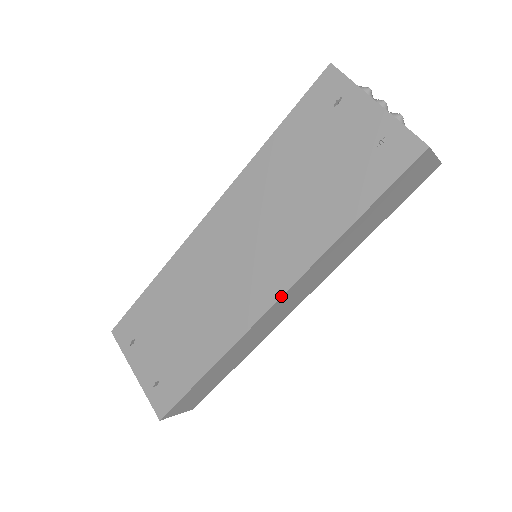
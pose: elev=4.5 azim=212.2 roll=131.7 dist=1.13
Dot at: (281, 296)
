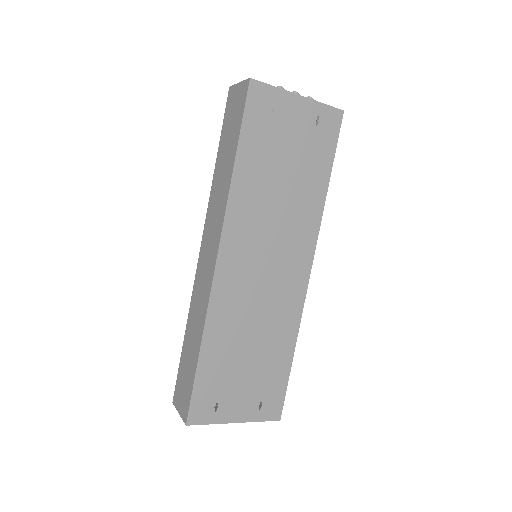
Dot at: occluded
